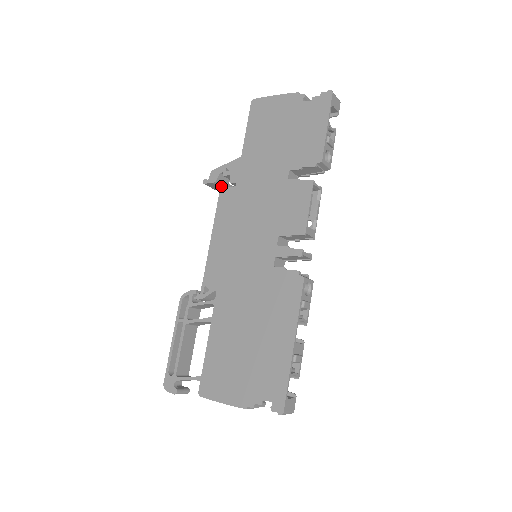
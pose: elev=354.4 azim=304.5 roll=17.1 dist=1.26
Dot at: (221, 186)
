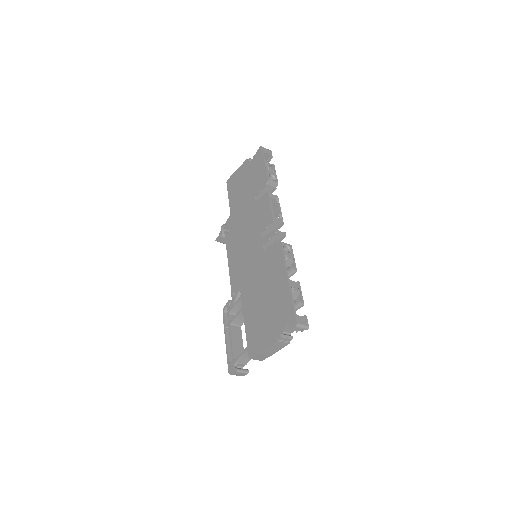
Dot at: (225, 234)
